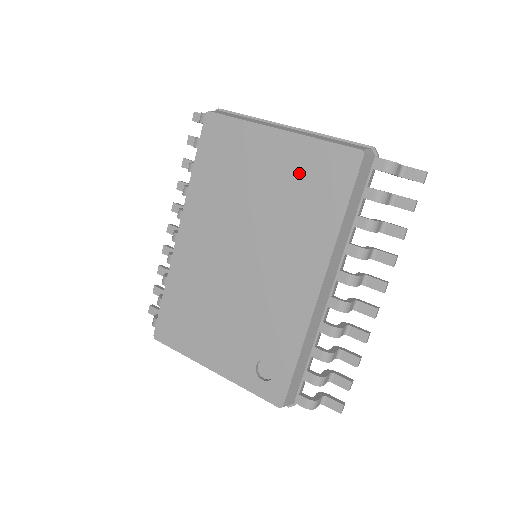
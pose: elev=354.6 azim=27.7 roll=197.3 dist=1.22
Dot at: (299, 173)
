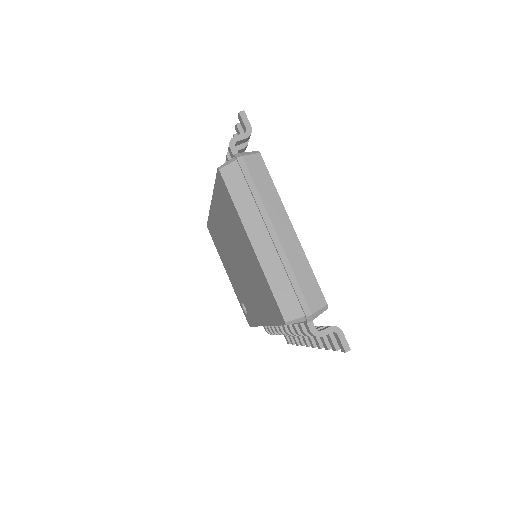
Dot at: (259, 278)
